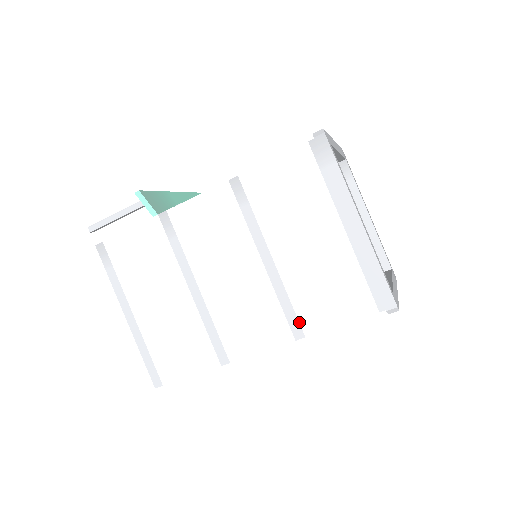
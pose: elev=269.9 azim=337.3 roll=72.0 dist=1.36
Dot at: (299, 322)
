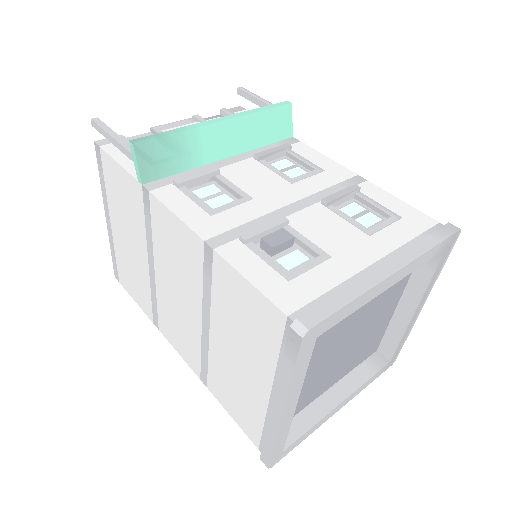
Dot at: (207, 378)
